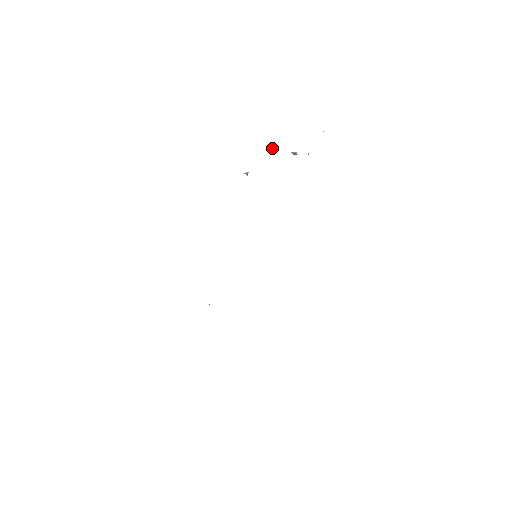
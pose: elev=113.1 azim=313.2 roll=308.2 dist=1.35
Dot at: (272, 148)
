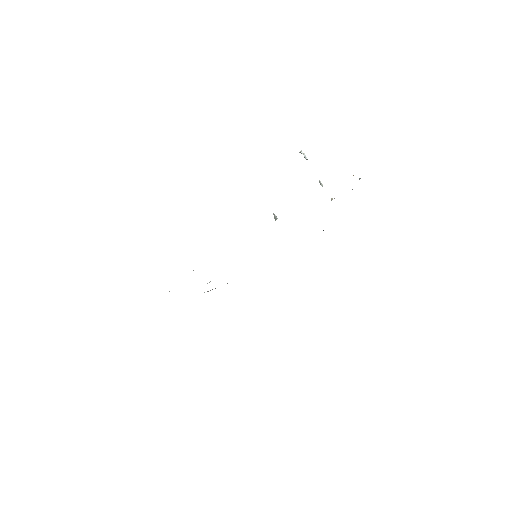
Dot at: (304, 156)
